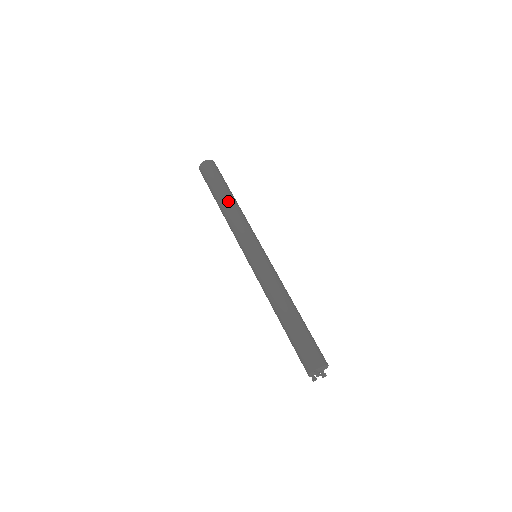
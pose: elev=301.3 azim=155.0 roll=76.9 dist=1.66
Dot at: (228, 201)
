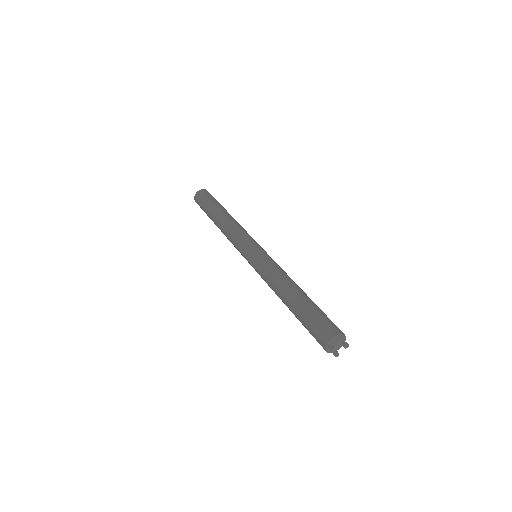
Dot at: (219, 219)
